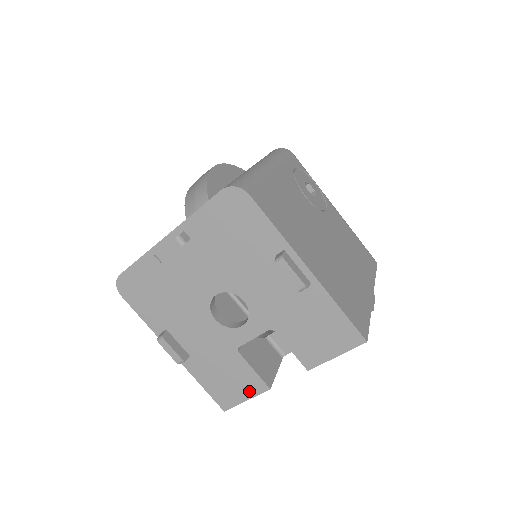
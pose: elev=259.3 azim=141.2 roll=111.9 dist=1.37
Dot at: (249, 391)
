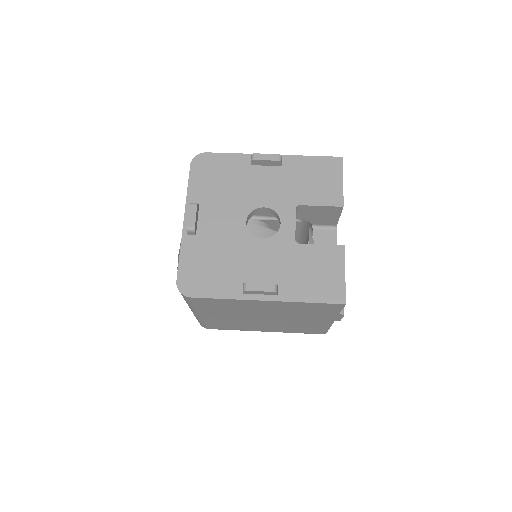
Dot at: (337, 264)
